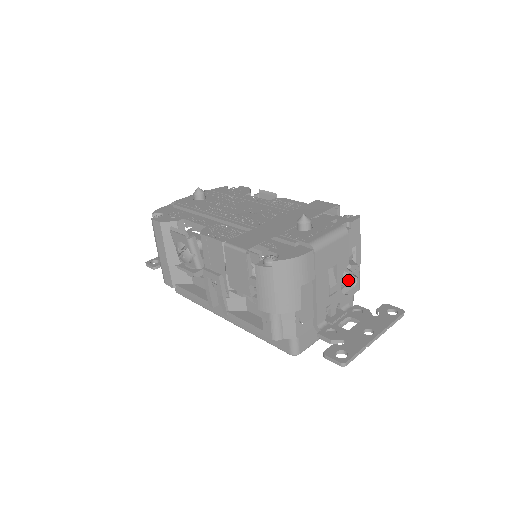
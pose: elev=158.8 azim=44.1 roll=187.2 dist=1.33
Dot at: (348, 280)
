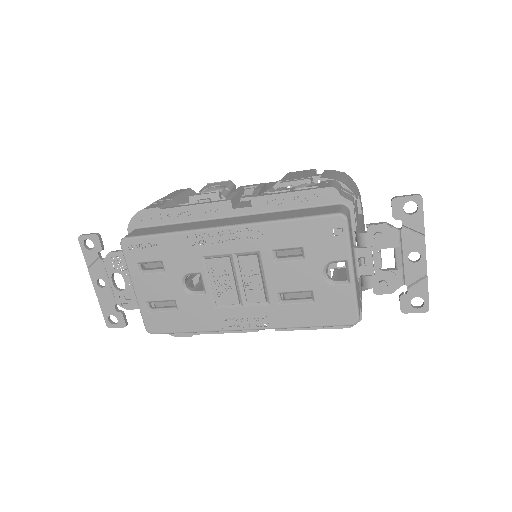
Dot at: occluded
